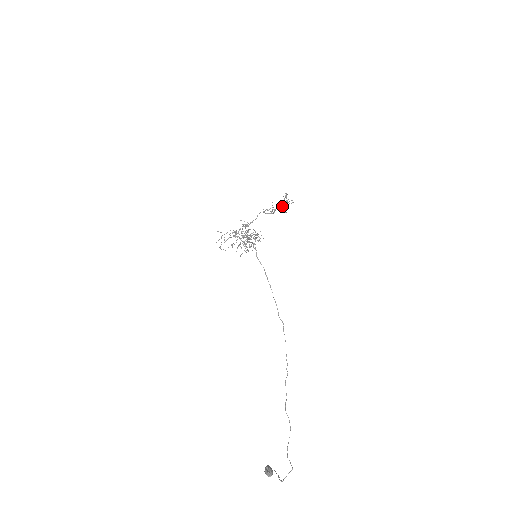
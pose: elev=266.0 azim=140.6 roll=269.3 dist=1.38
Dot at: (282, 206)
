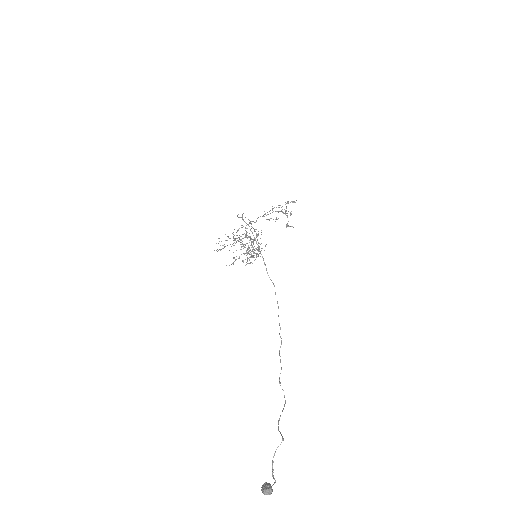
Dot at: occluded
